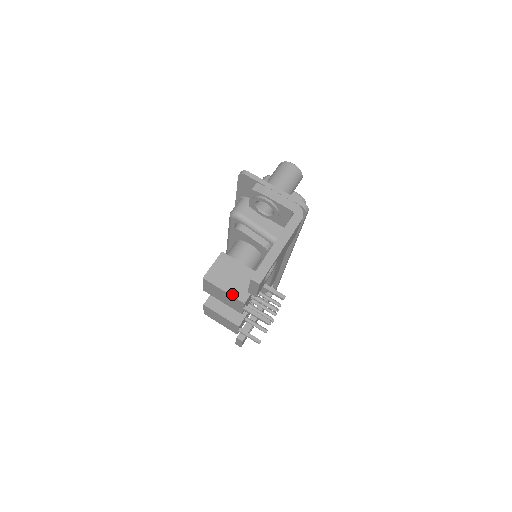
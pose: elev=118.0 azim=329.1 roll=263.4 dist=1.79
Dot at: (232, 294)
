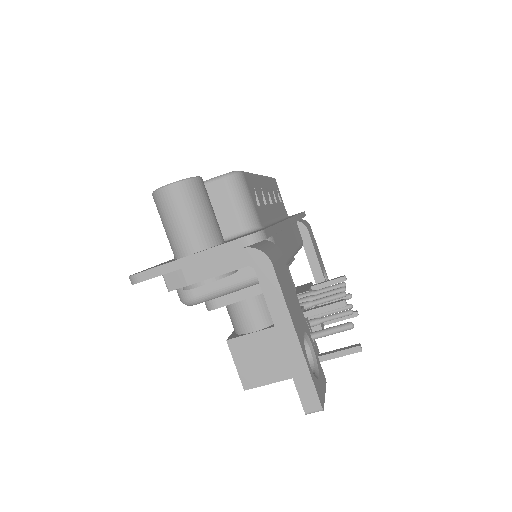
Dot at: occluded
